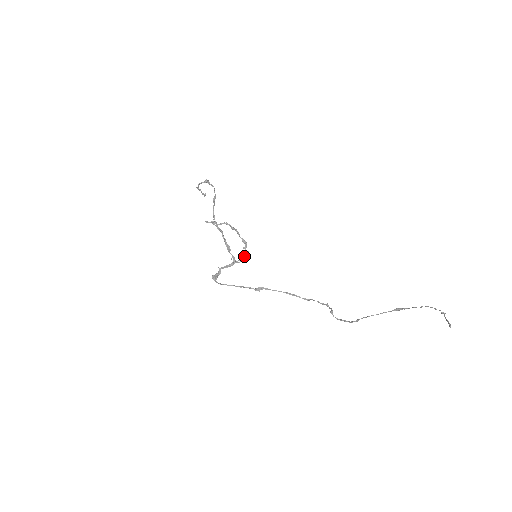
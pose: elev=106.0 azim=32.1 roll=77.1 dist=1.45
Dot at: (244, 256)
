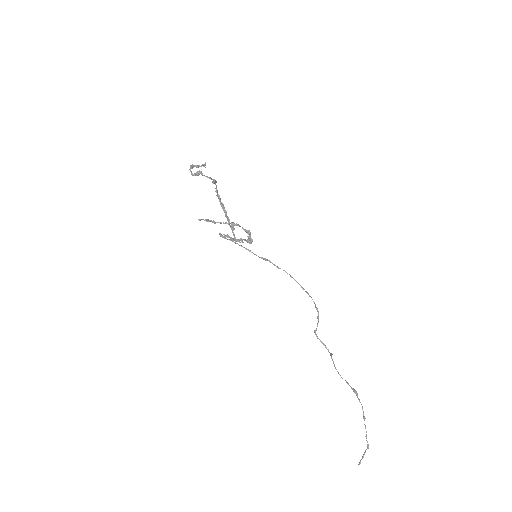
Dot at: (247, 242)
